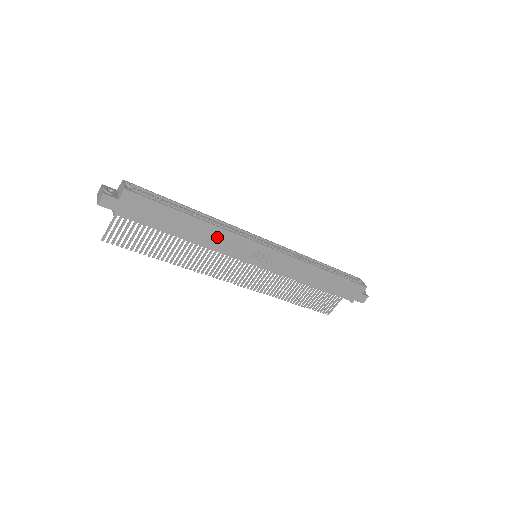
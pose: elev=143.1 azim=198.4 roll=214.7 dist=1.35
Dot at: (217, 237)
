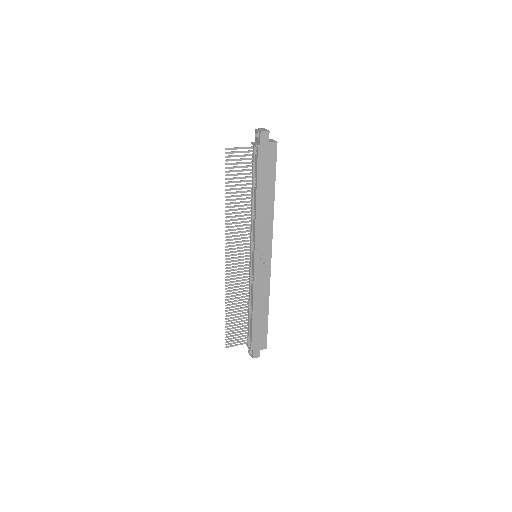
Dot at: (266, 219)
